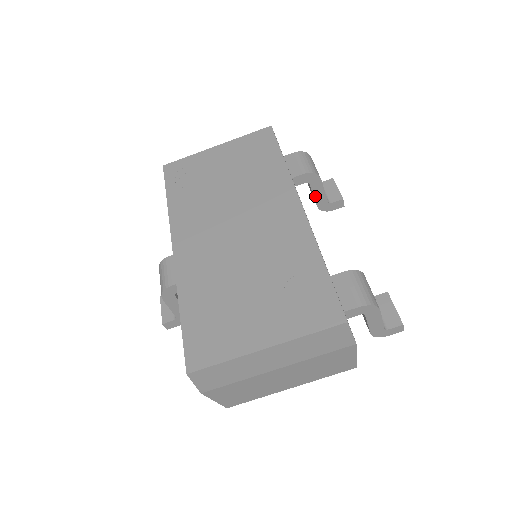
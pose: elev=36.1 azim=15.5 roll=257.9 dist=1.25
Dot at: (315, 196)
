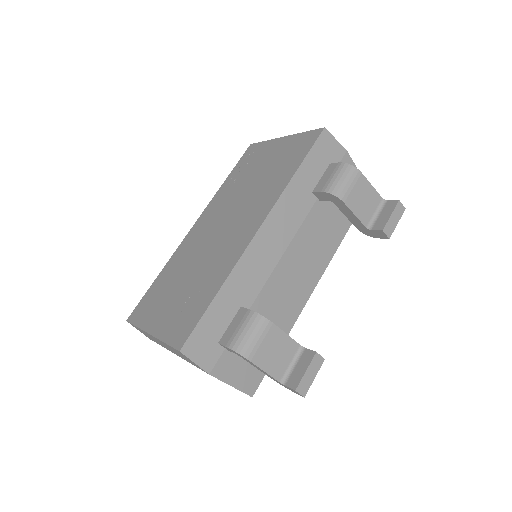
Dot at: (348, 217)
